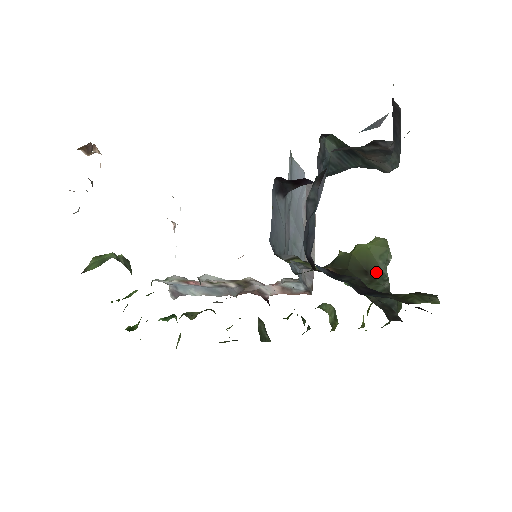
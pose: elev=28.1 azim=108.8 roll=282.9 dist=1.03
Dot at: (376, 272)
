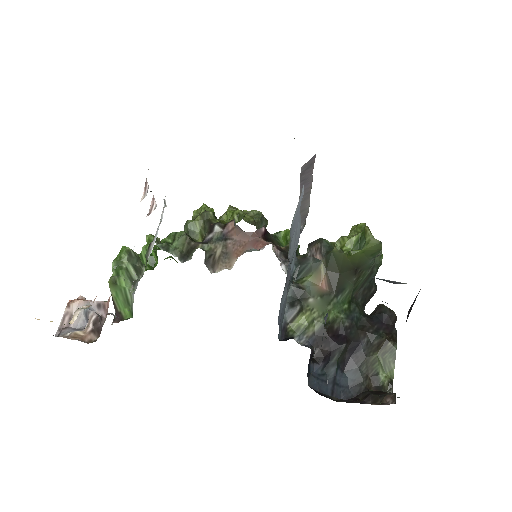
Dot at: (365, 266)
